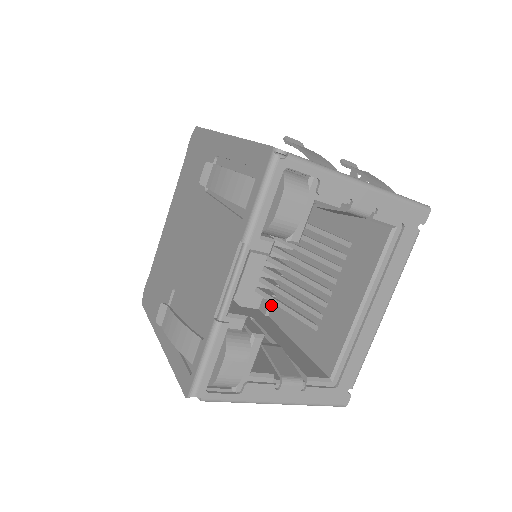
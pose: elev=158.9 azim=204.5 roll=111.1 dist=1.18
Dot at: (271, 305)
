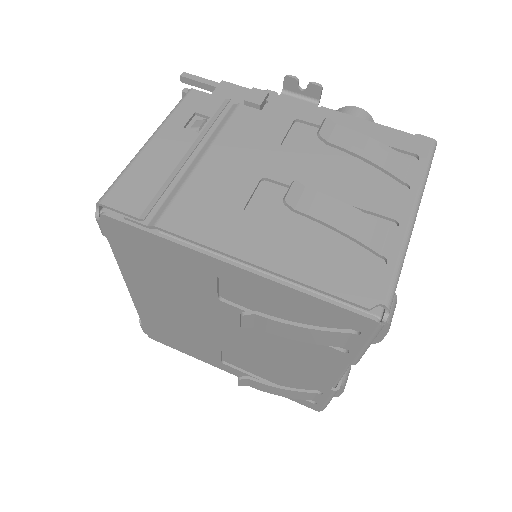
Dot at: occluded
